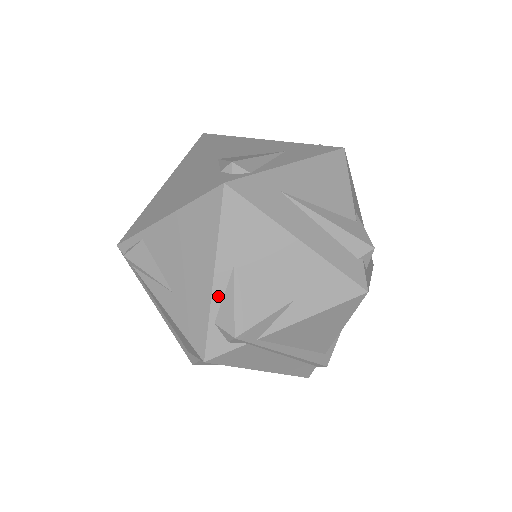
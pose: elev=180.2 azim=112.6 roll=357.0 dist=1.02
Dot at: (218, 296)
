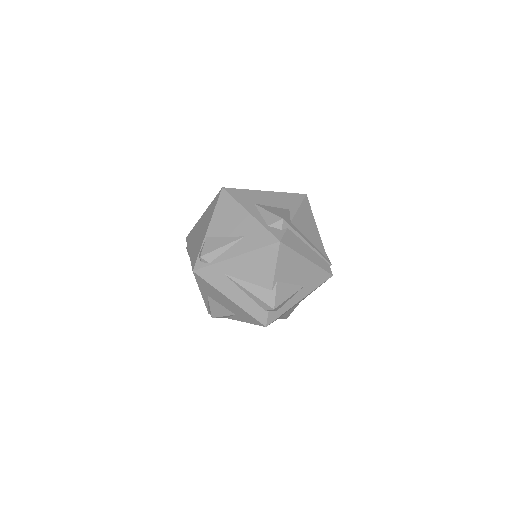
Dot at: (205, 300)
